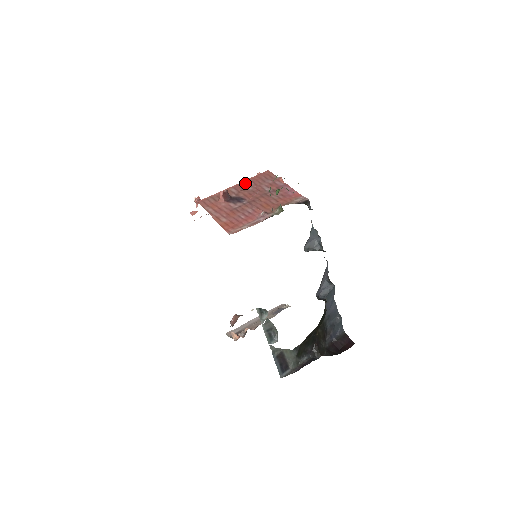
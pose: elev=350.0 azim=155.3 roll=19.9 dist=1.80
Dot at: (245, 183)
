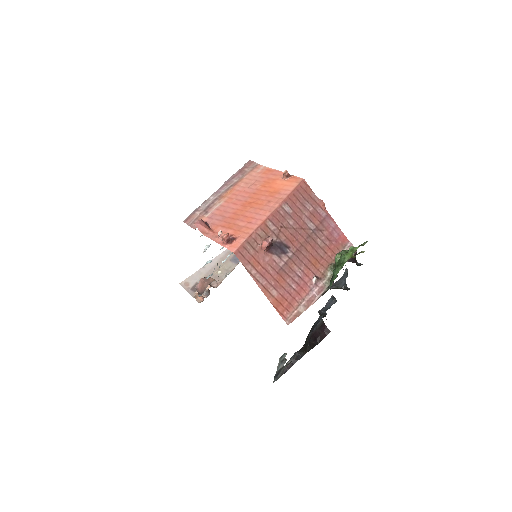
Dot at: (283, 210)
